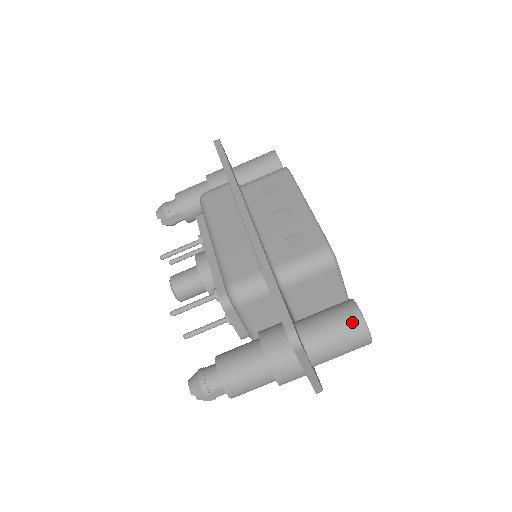
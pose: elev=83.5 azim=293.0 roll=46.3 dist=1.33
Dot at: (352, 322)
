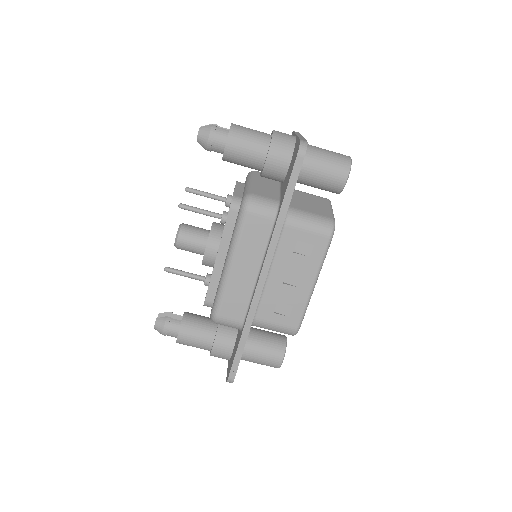
Dot at: (273, 364)
